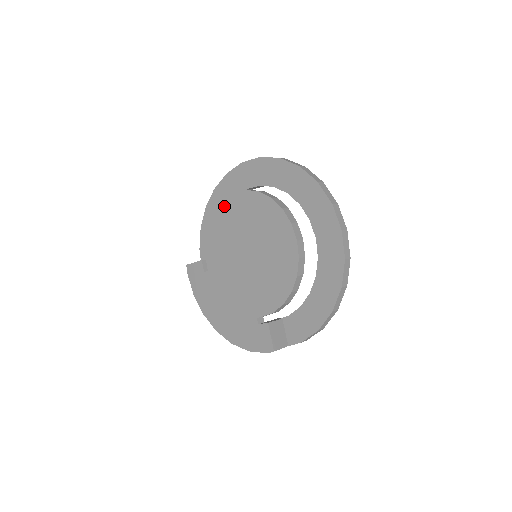
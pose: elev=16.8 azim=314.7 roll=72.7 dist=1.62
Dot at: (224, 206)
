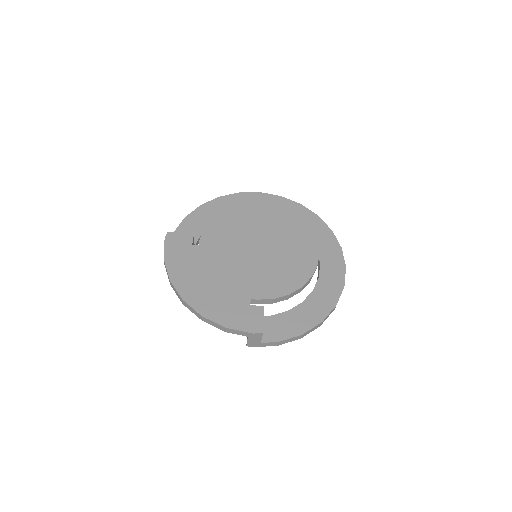
Dot at: (246, 205)
